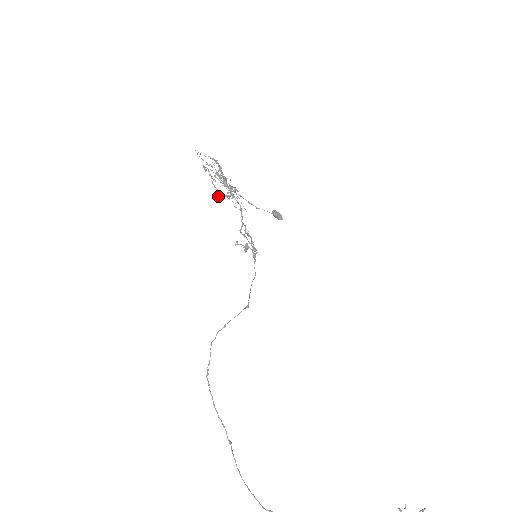
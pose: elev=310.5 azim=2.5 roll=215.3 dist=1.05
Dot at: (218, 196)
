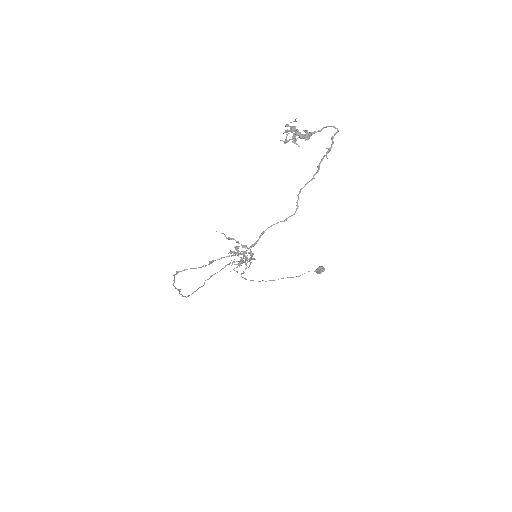
Dot at: occluded
